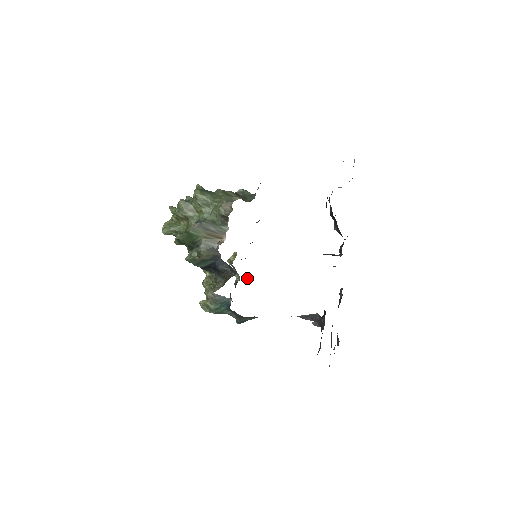
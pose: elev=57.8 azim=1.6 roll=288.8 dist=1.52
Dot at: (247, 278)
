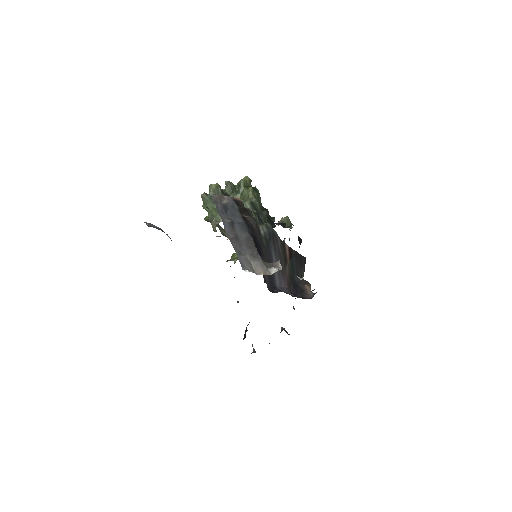
Dot at: occluded
